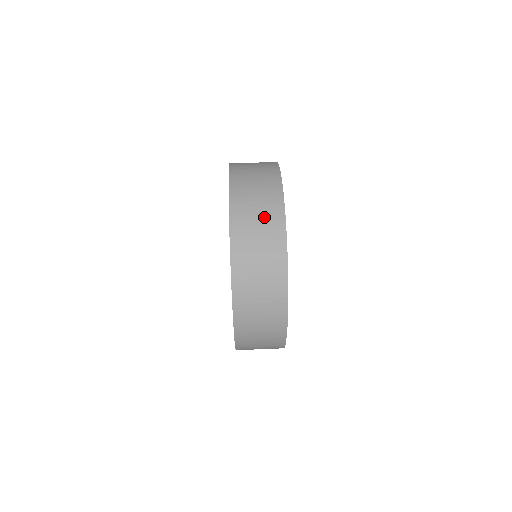
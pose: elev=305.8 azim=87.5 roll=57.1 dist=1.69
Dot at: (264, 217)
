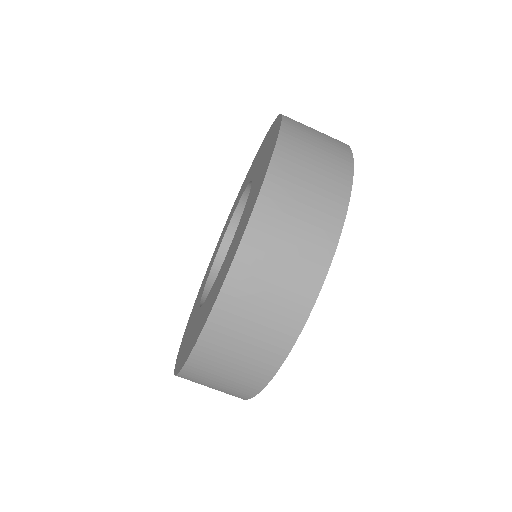
Dot at: (264, 330)
